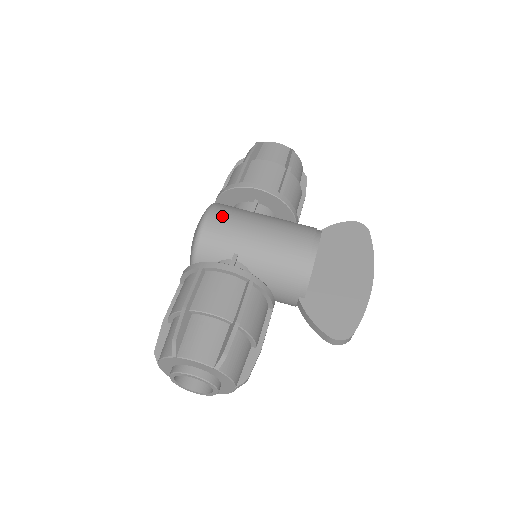
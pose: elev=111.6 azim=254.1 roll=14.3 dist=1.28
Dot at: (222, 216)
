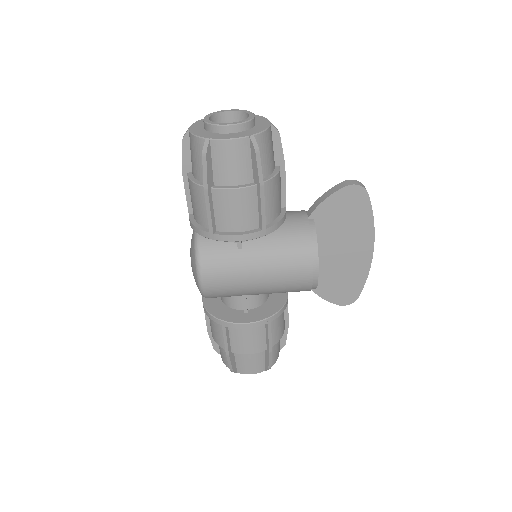
Dot at: (216, 278)
